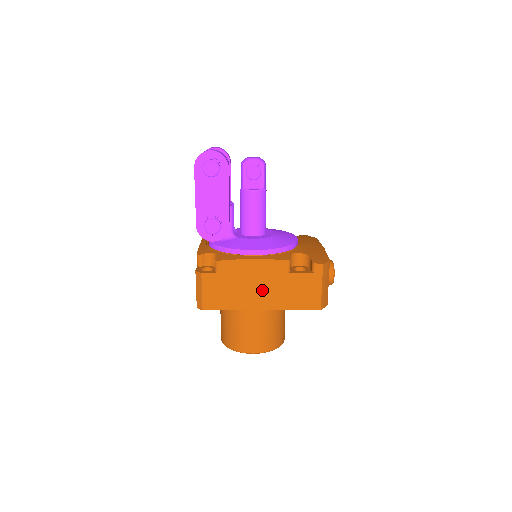
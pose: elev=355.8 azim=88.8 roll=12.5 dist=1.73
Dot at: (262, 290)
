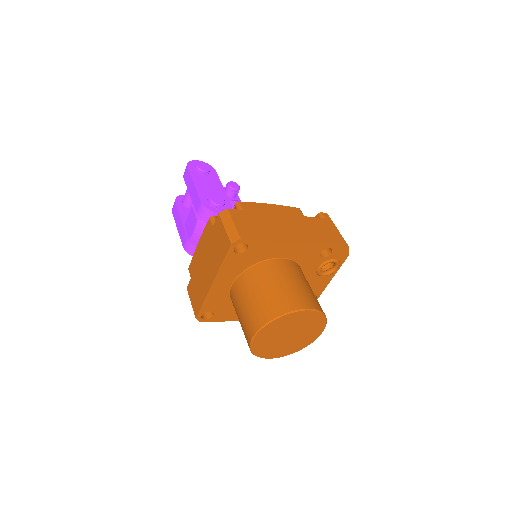
Dot at: (290, 227)
